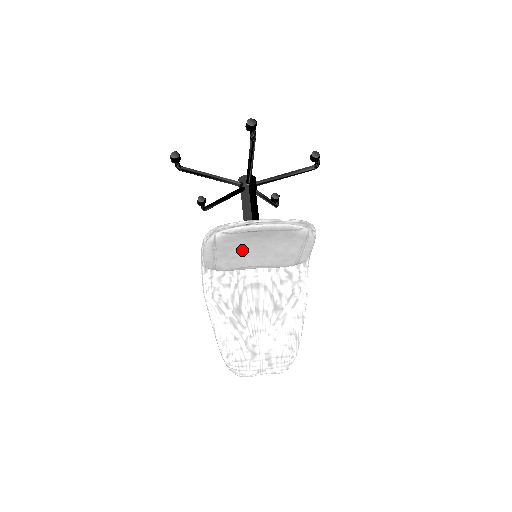
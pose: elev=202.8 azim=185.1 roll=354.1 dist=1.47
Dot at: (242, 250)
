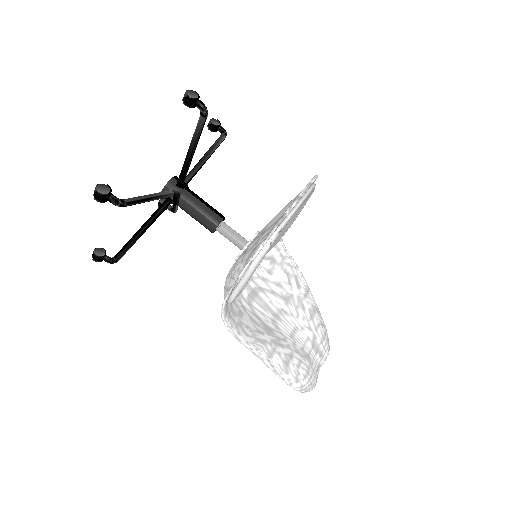
Dot at: occluded
